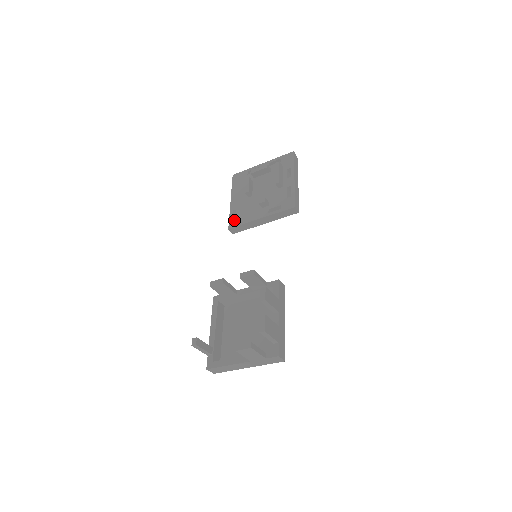
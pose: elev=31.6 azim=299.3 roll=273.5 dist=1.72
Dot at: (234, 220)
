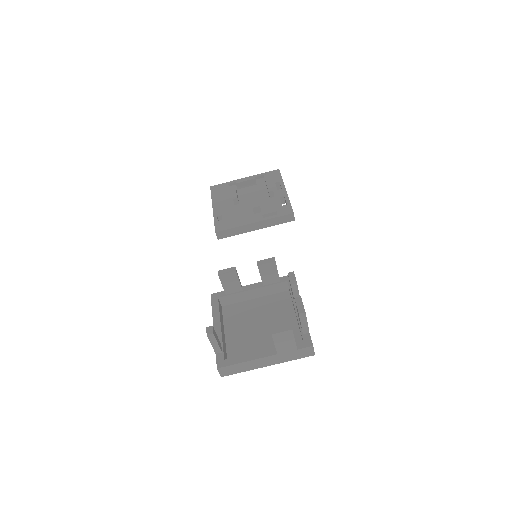
Dot at: (221, 224)
